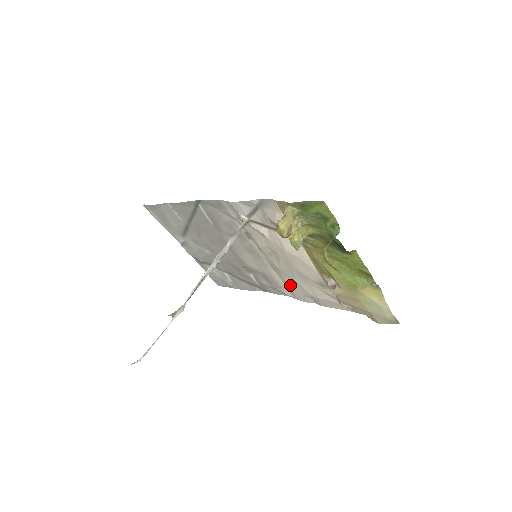
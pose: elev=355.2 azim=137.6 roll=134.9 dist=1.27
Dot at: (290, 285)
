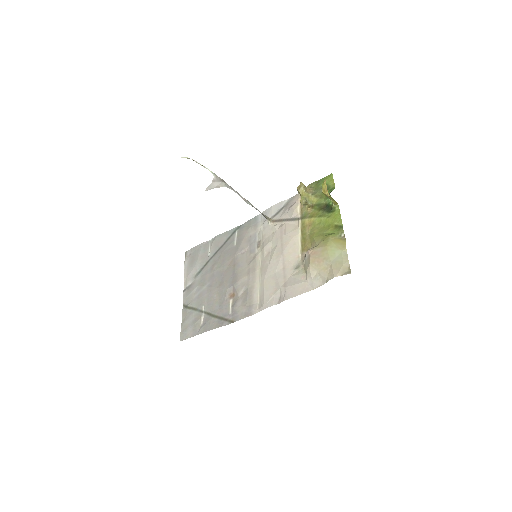
Dot at: (266, 288)
